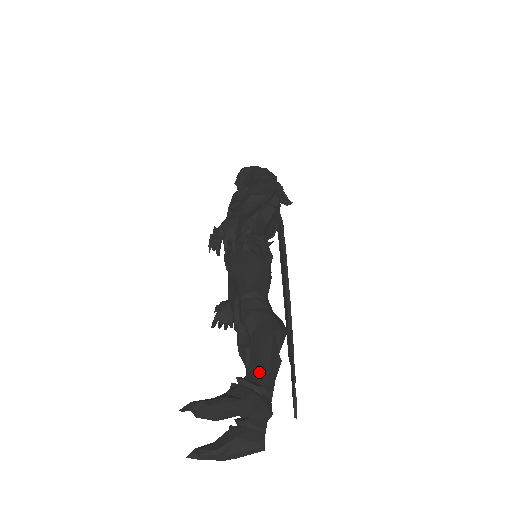
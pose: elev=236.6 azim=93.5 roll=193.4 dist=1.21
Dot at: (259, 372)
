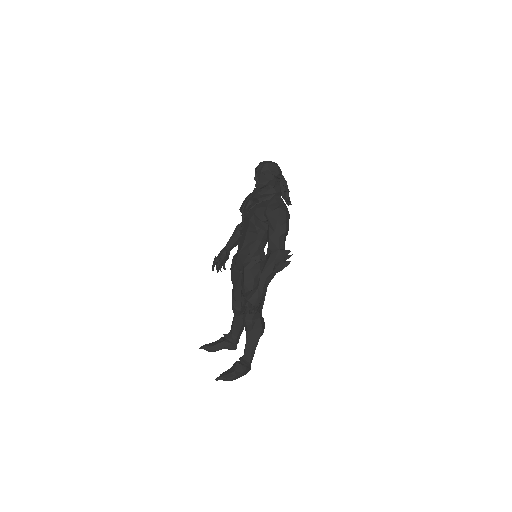
Dot at: (249, 356)
